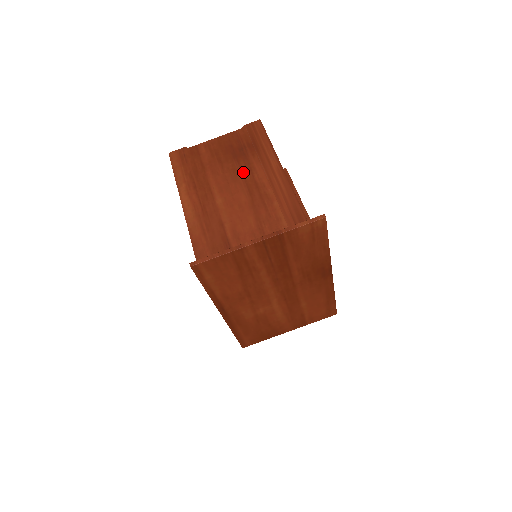
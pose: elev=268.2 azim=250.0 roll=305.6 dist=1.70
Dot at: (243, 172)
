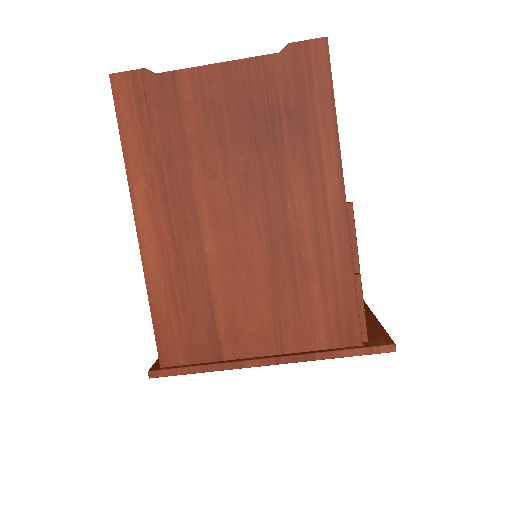
Dot at: (266, 189)
